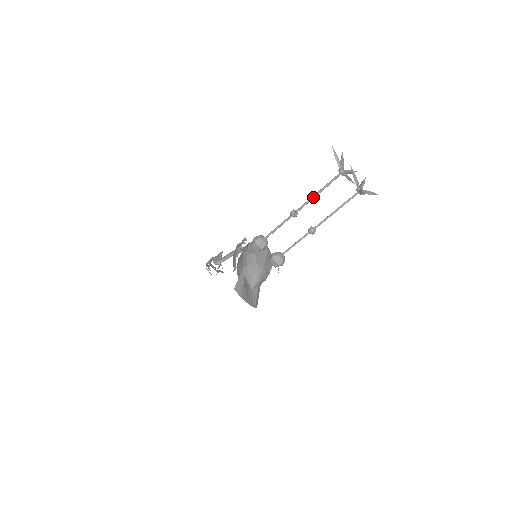
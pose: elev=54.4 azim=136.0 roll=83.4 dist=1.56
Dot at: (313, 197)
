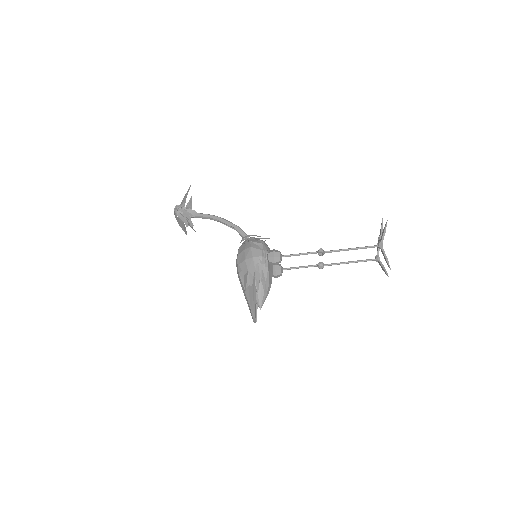
Dot at: (346, 250)
